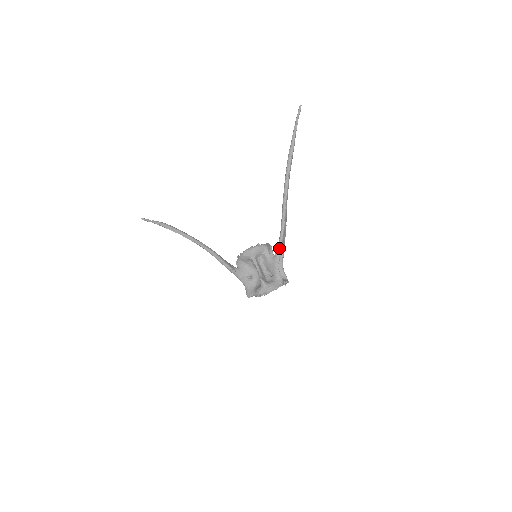
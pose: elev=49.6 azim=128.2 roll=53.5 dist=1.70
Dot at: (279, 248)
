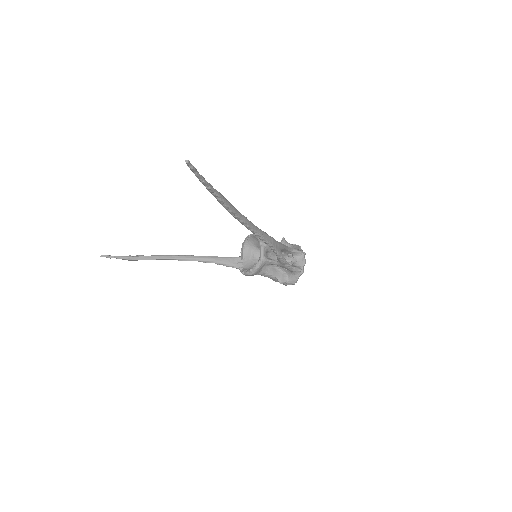
Dot at: (280, 259)
